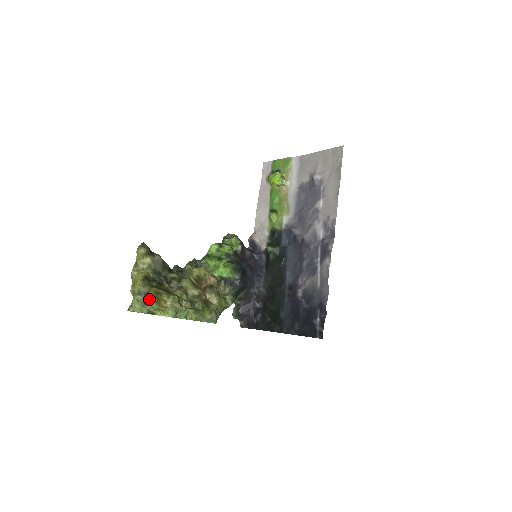
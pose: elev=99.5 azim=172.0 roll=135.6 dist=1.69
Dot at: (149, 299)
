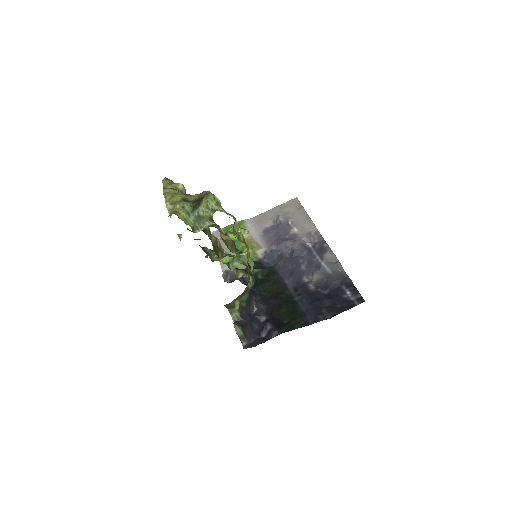
Dot at: (208, 193)
